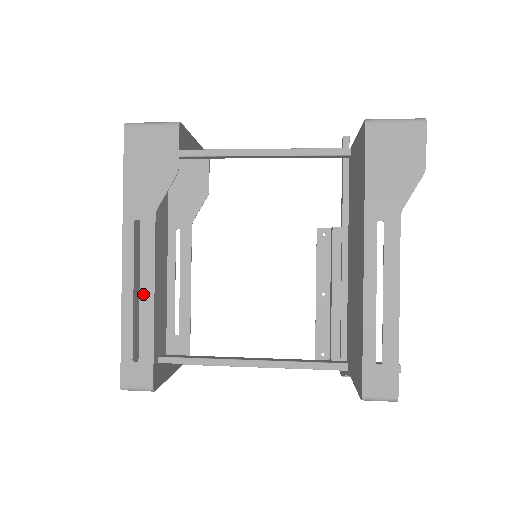
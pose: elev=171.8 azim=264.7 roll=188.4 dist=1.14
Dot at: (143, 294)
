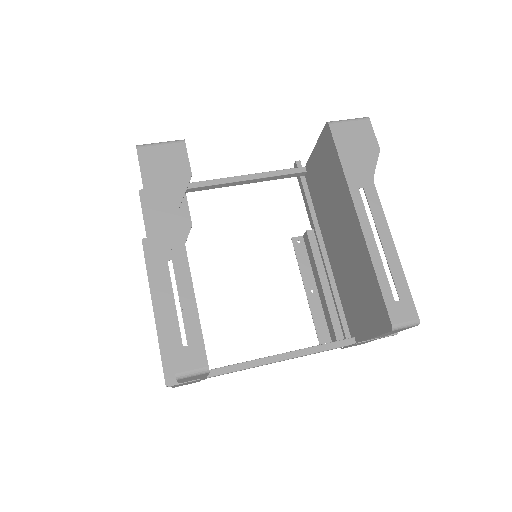
Dot at: (181, 281)
